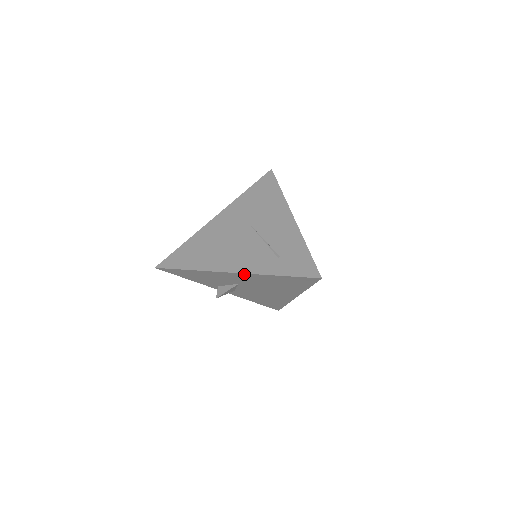
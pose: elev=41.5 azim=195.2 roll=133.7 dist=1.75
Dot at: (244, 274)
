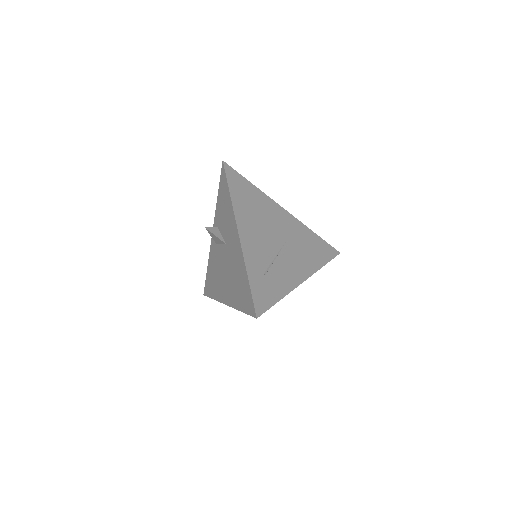
Dot at: (240, 244)
